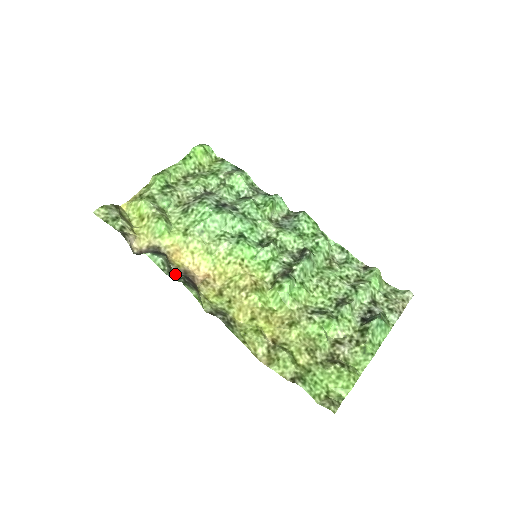
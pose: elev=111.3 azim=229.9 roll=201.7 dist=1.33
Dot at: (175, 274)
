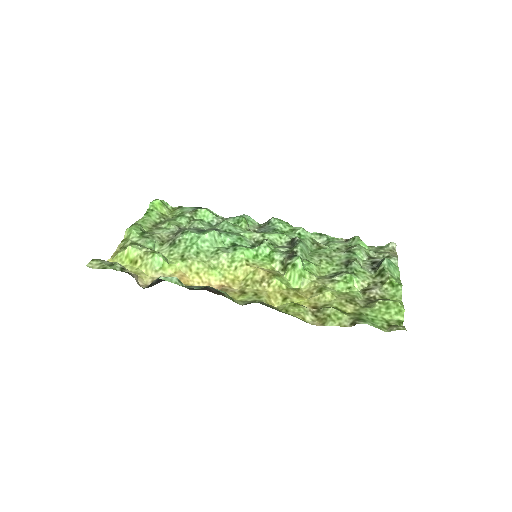
Dot at: (195, 286)
